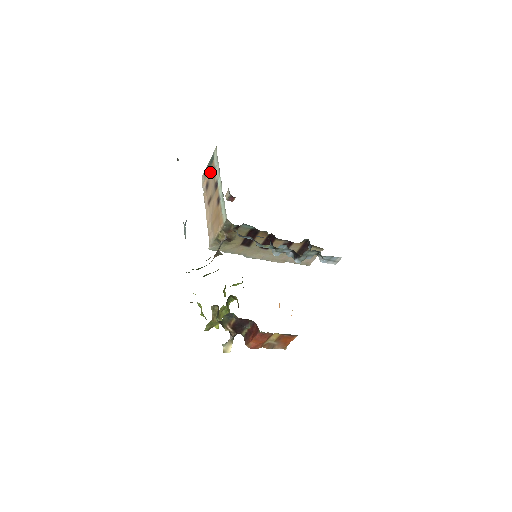
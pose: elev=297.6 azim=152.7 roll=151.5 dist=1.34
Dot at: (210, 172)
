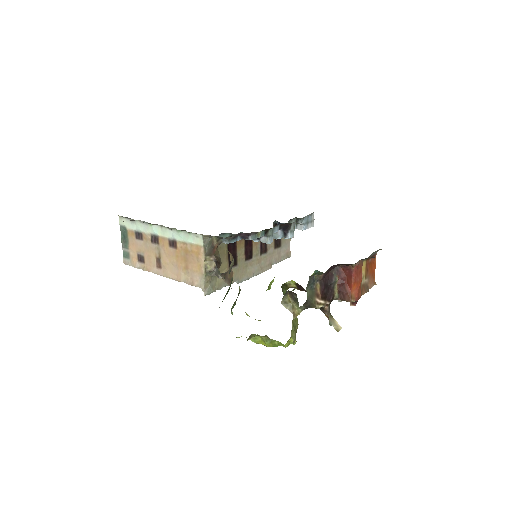
Dot at: (133, 244)
